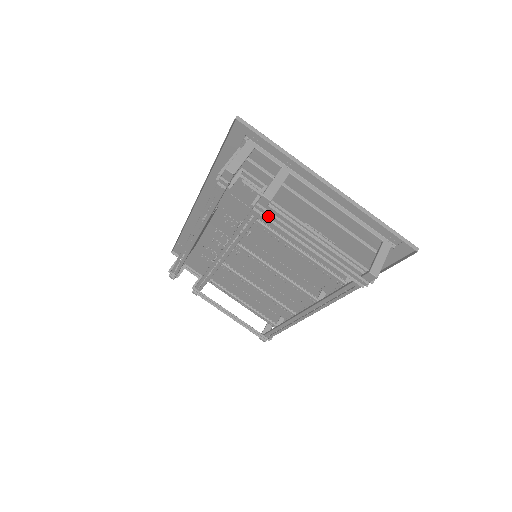
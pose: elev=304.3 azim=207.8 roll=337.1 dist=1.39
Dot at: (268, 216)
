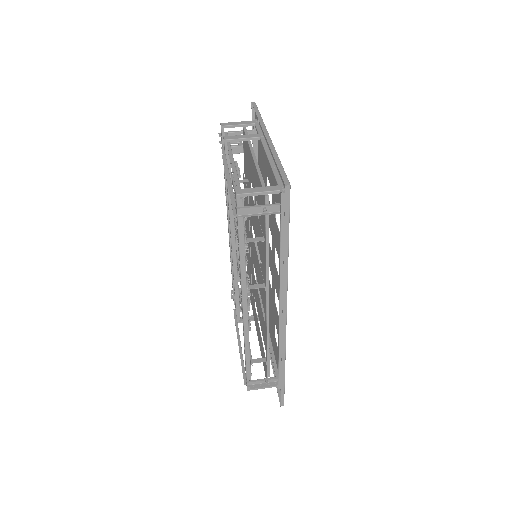
Dot at: occluded
